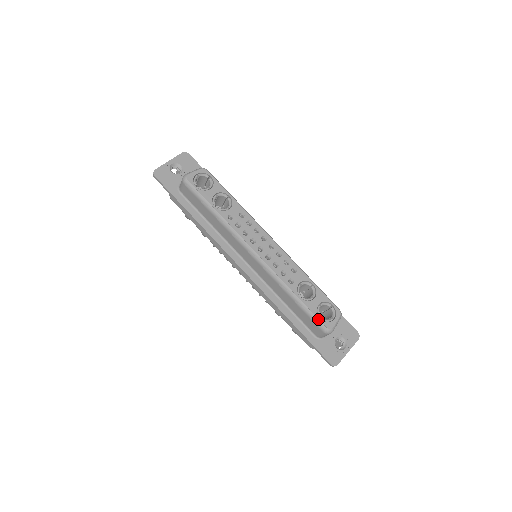
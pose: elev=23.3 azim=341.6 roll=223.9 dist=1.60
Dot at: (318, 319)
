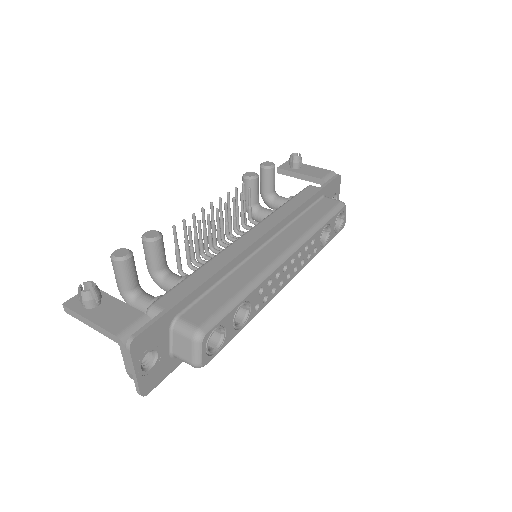
Dot at: occluded
